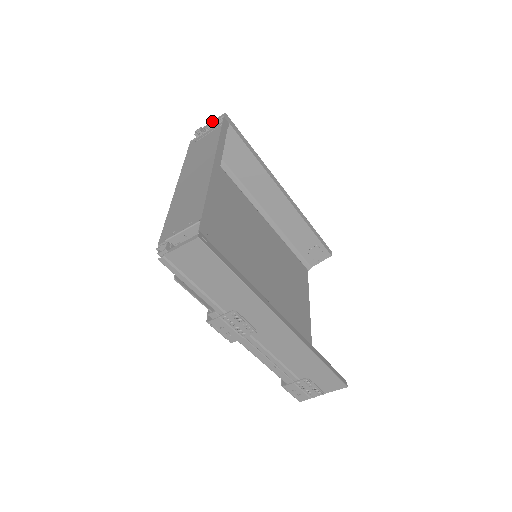
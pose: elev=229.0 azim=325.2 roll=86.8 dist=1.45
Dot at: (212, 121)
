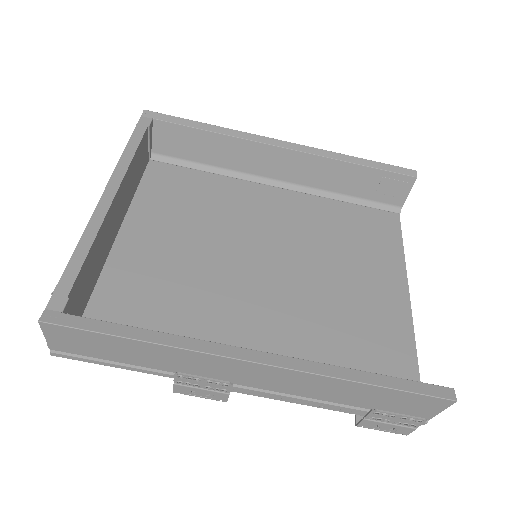
Dot at: occluded
